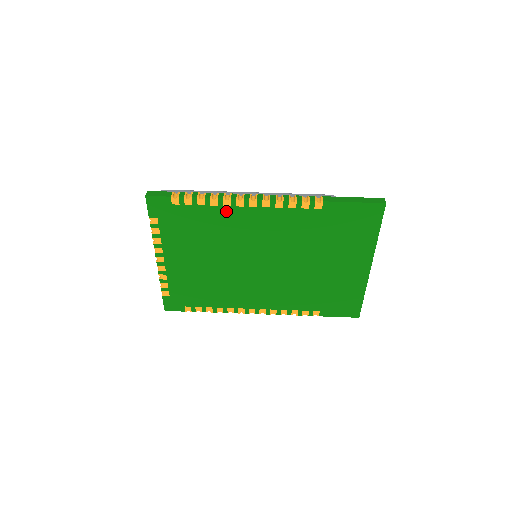
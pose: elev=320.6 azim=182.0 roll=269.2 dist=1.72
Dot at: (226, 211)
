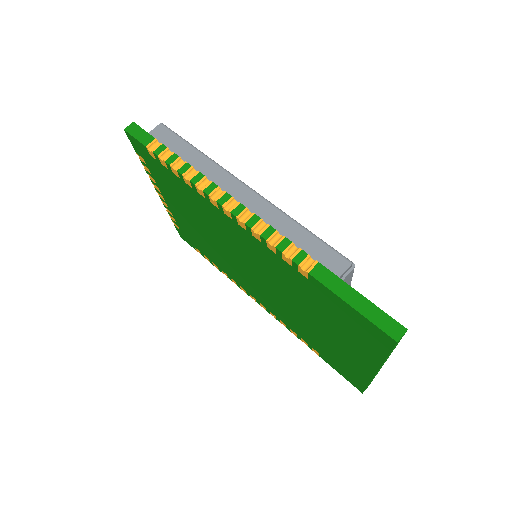
Dot at: (202, 199)
